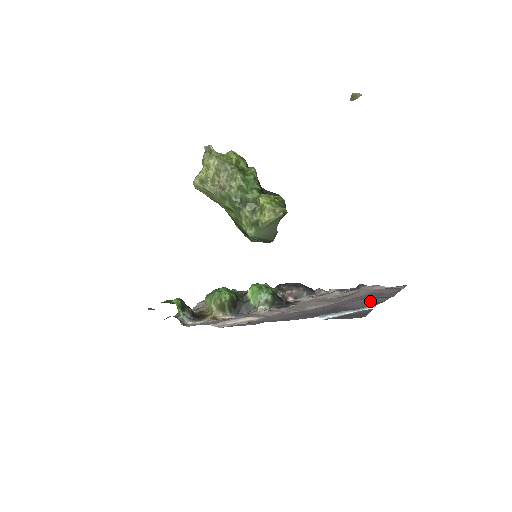
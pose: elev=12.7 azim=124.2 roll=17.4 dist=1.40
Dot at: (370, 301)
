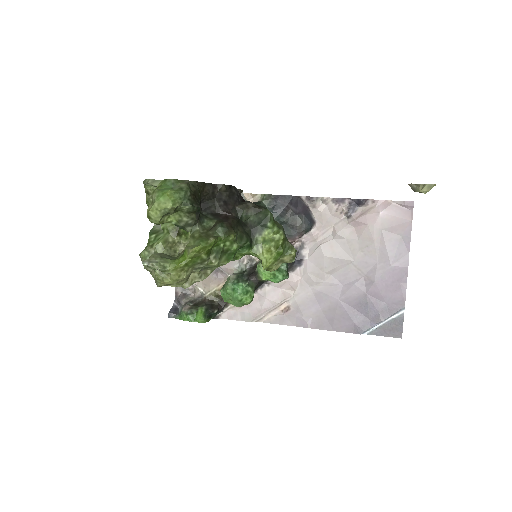
Dot at: (392, 280)
